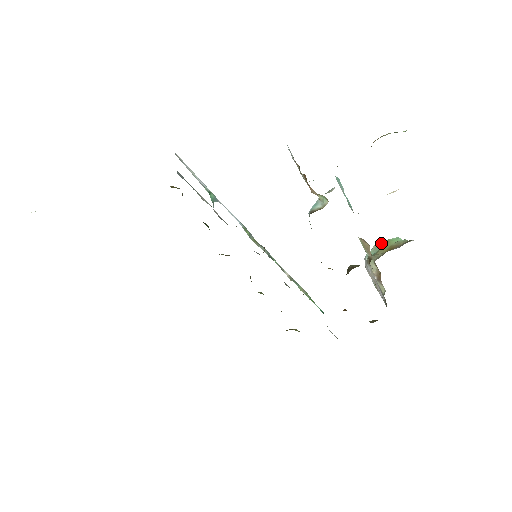
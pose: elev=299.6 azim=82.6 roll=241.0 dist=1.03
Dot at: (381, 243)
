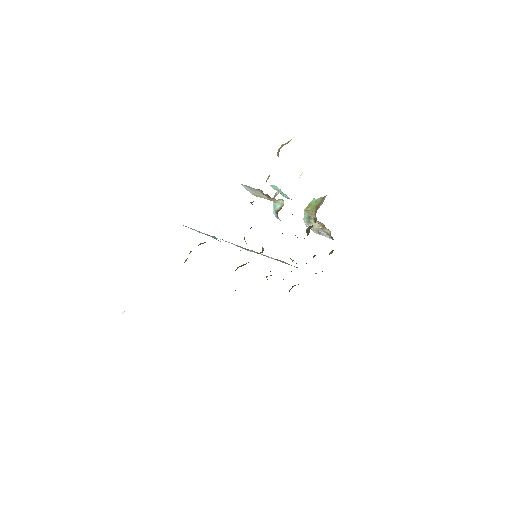
Dot at: (307, 207)
